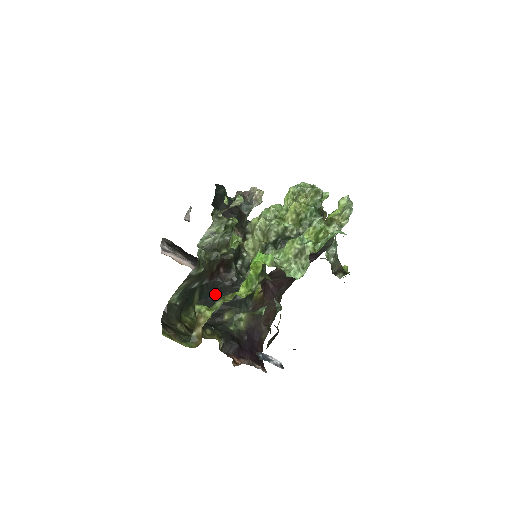
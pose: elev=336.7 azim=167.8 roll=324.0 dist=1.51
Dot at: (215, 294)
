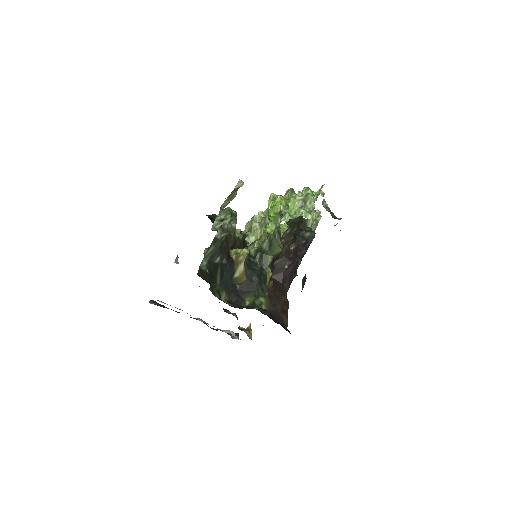
Dot at: occluded
